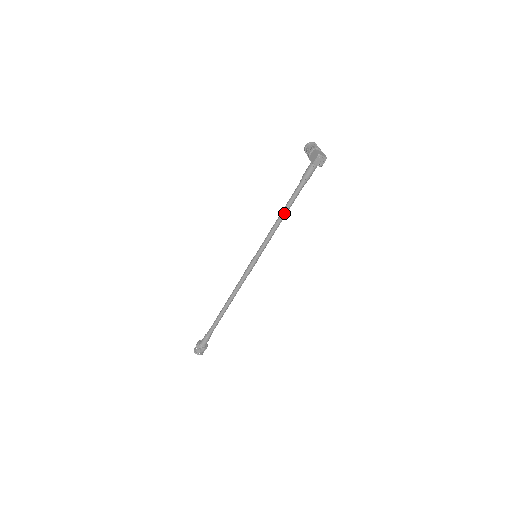
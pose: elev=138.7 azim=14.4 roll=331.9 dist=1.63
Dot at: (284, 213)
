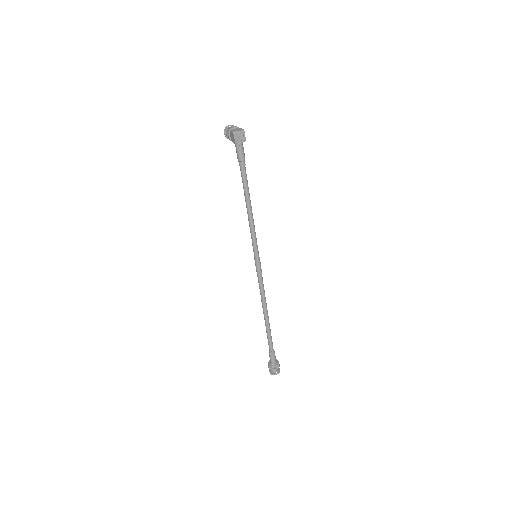
Dot at: (248, 203)
